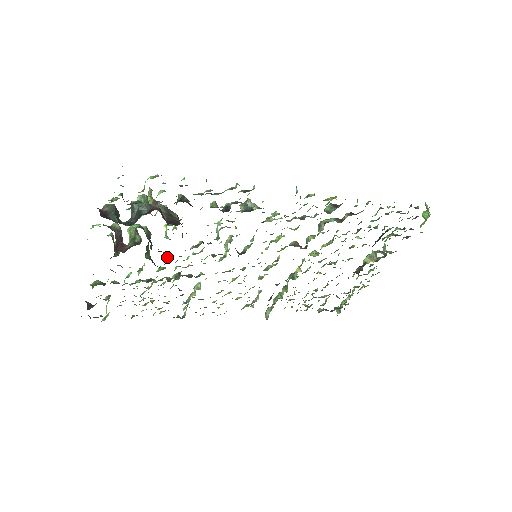
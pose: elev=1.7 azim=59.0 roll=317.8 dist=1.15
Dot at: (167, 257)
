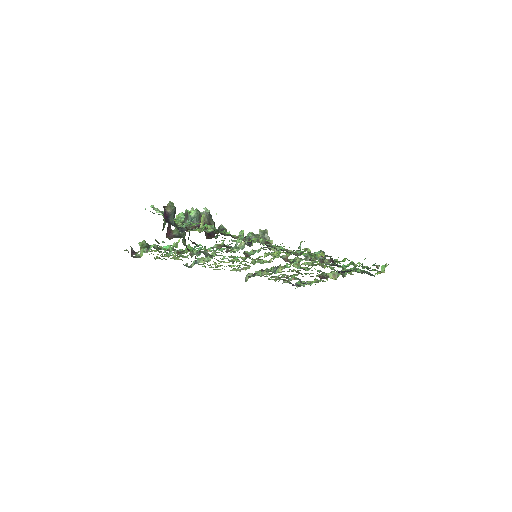
Dot at: occluded
